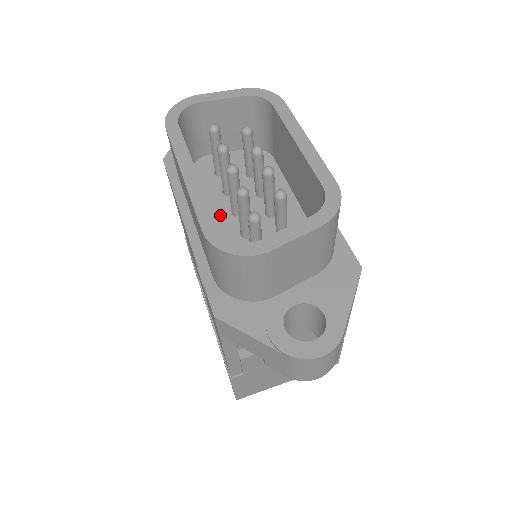
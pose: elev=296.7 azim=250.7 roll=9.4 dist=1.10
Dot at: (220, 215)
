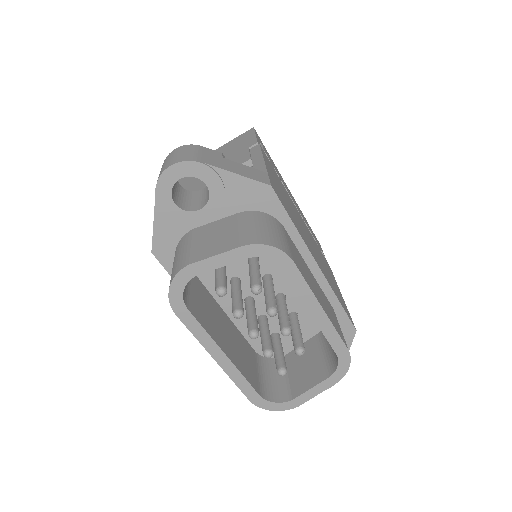
Dot at: occluded
